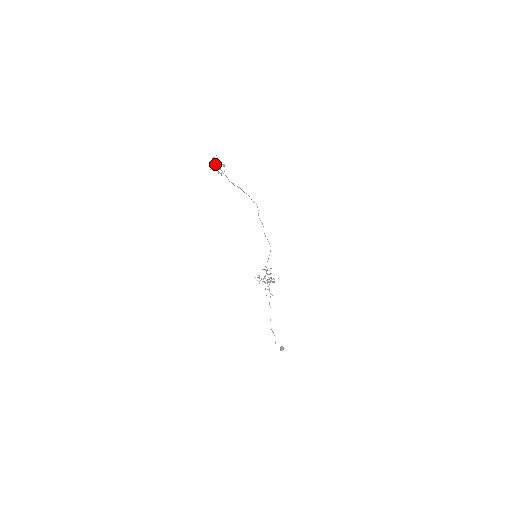
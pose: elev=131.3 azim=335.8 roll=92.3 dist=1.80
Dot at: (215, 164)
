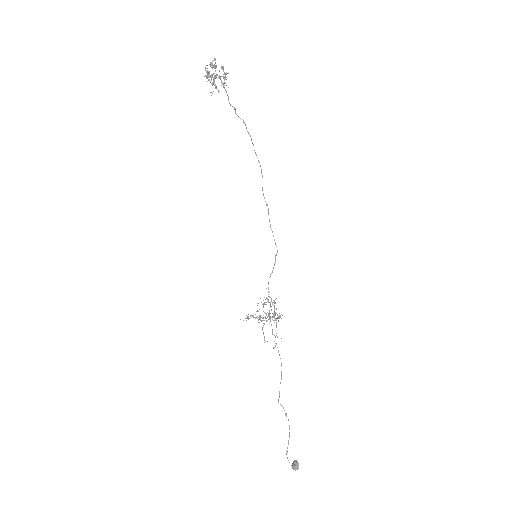
Dot at: (214, 65)
